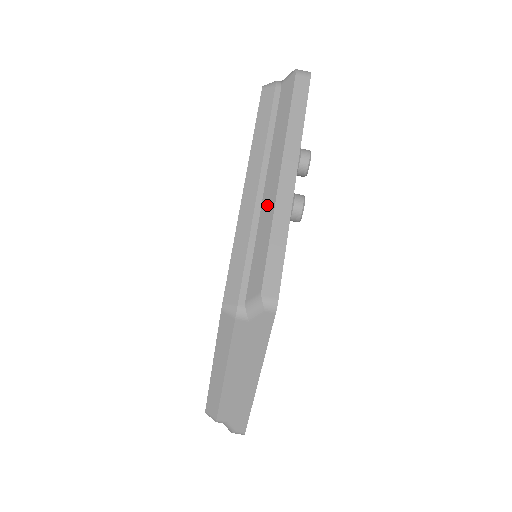
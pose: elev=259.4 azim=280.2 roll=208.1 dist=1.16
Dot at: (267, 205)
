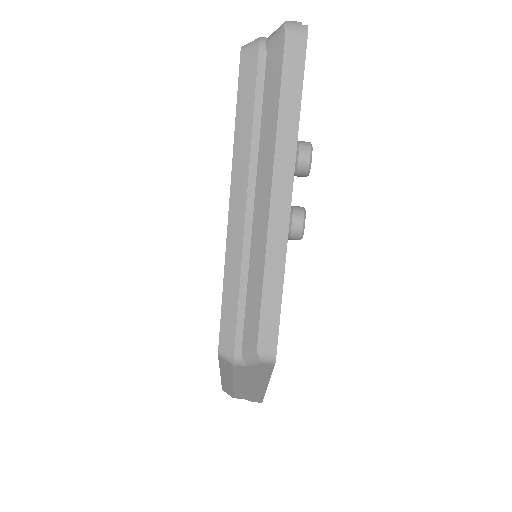
Dot at: (257, 241)
